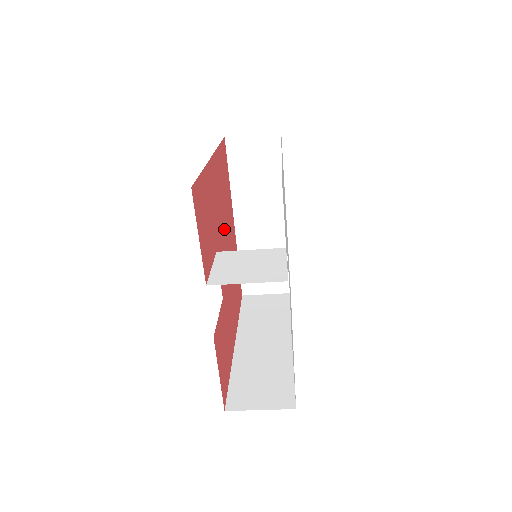
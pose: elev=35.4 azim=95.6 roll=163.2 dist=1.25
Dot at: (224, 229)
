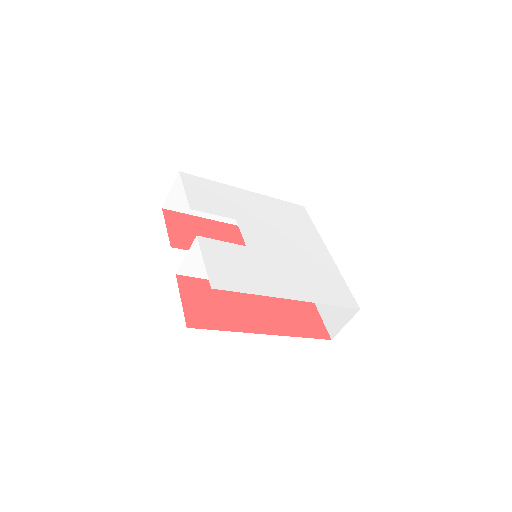
Dot at: occluded
